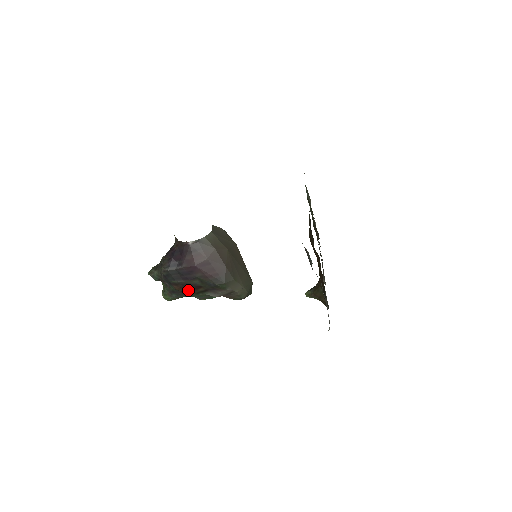
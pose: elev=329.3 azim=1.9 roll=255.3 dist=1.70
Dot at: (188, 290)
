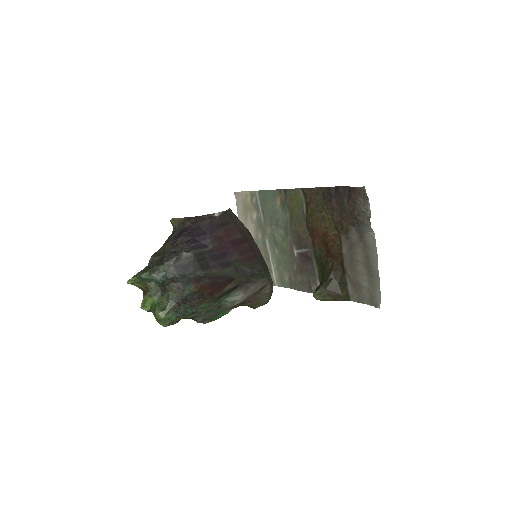
Dot at: (210, 291)
